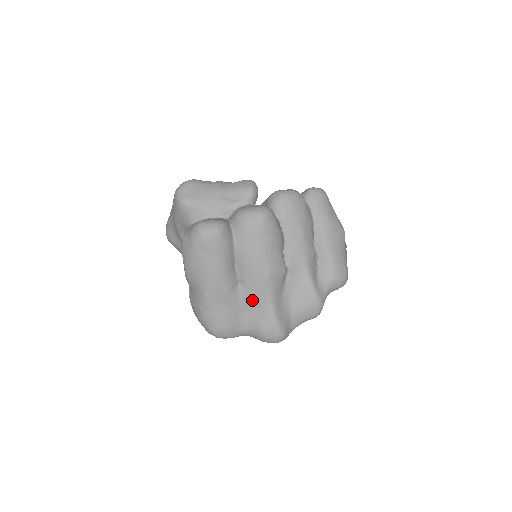
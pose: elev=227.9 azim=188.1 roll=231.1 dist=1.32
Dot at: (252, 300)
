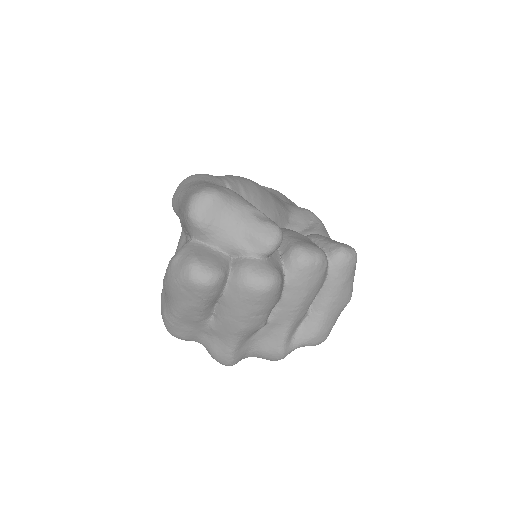
Dot at: (217, 333)
